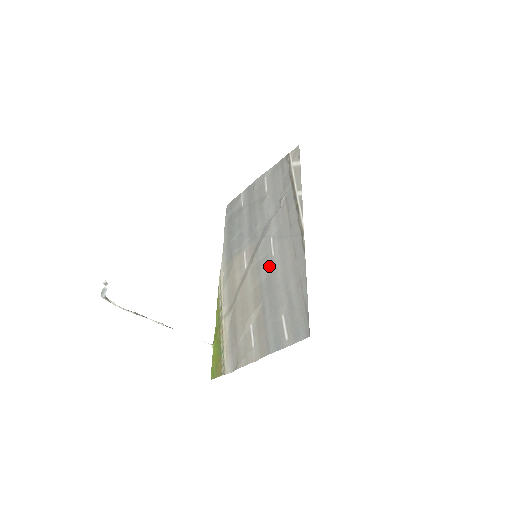
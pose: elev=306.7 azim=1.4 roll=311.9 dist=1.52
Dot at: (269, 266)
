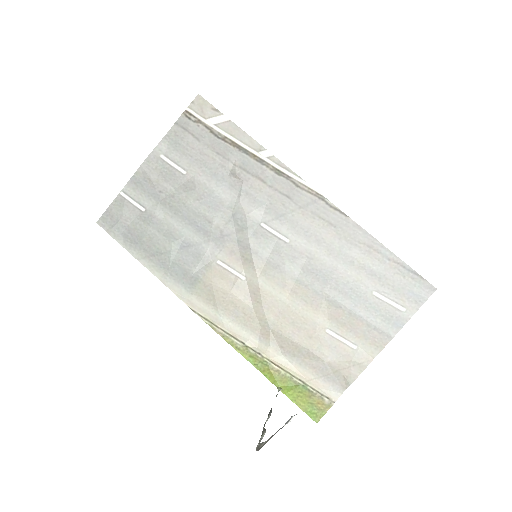
Dot at: (294, 256)
